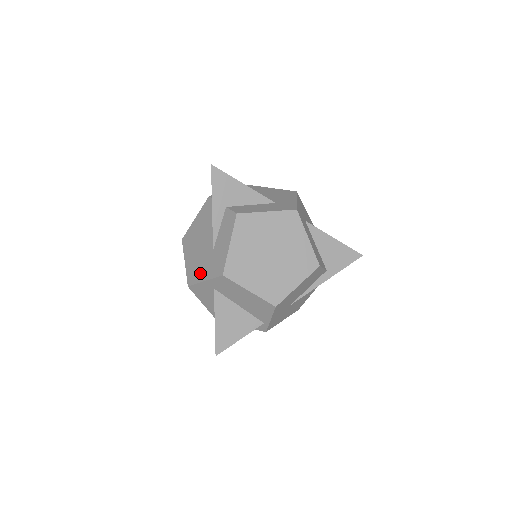
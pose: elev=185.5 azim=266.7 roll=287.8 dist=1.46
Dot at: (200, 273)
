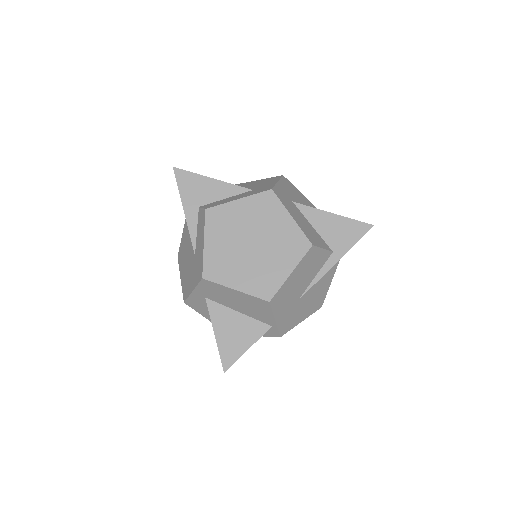
Dot at: (189, 284)
